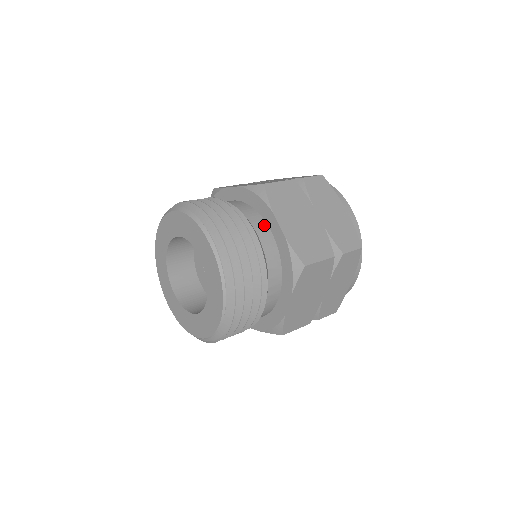
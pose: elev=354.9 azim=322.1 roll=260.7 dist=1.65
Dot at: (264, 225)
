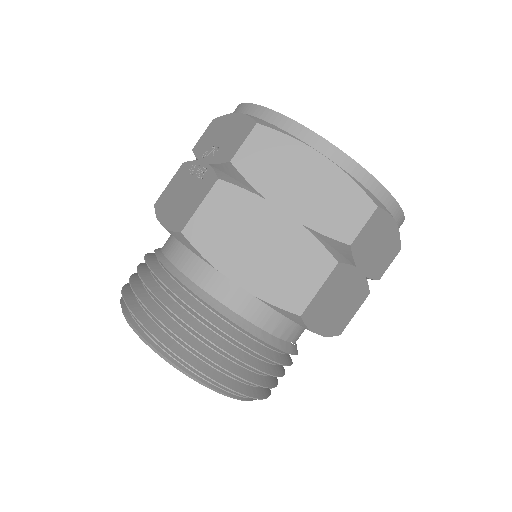
Dot at: (221, 278)
